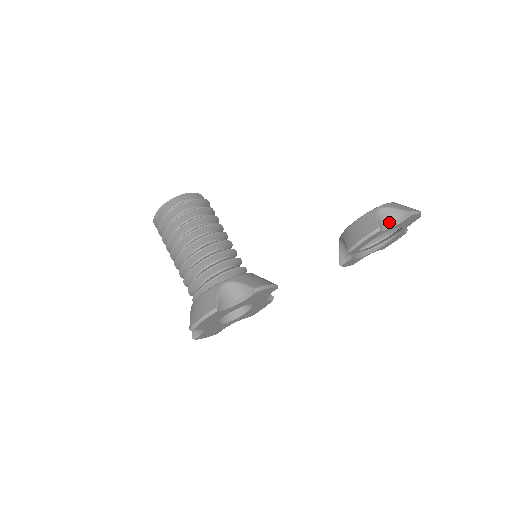
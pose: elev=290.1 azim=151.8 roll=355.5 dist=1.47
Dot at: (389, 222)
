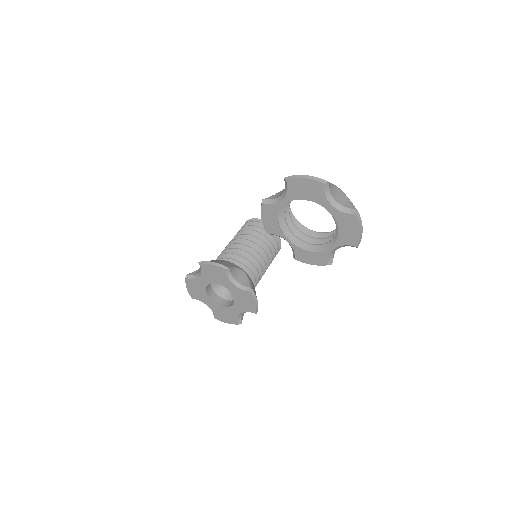
Dot at: (281, 195)
